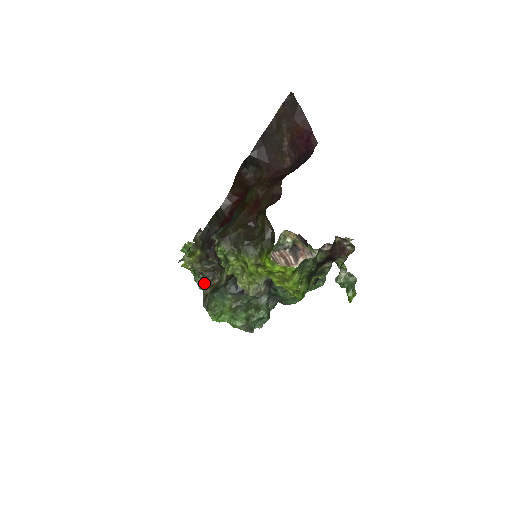
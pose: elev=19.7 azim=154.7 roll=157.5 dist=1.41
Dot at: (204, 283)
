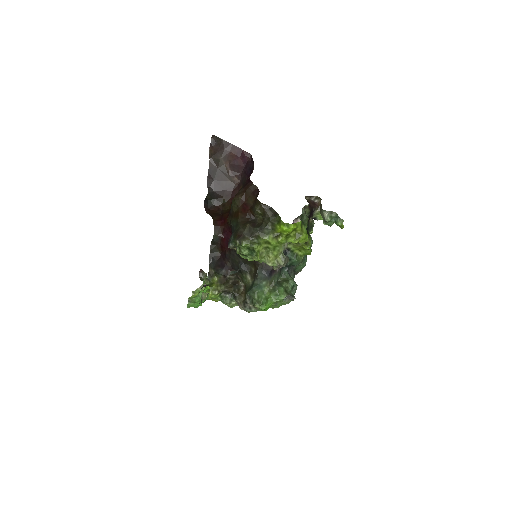
Dot at: (234, 298)
